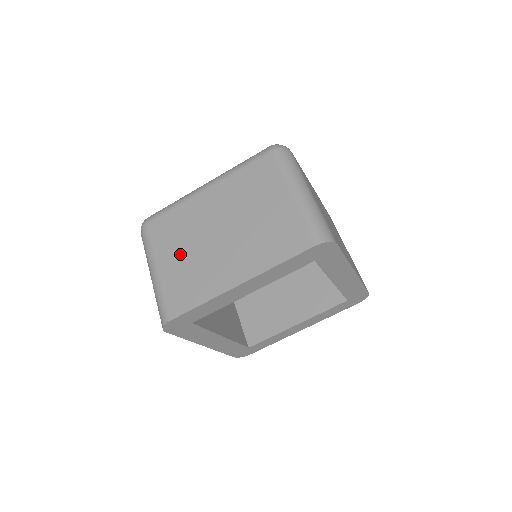
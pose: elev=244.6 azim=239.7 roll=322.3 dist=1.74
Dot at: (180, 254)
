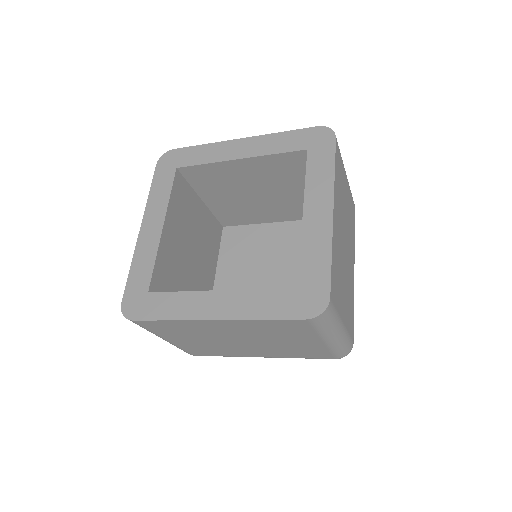
Dot at: occluded
